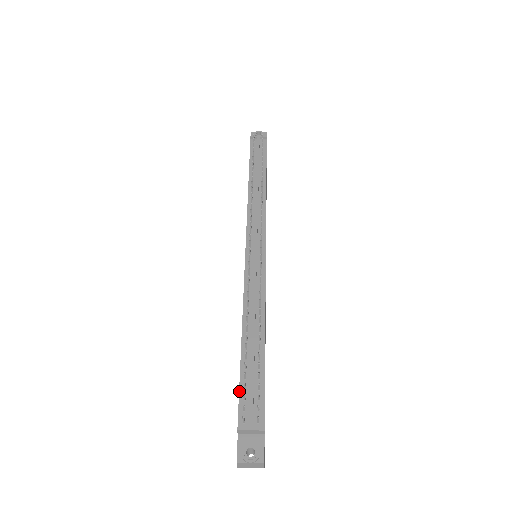
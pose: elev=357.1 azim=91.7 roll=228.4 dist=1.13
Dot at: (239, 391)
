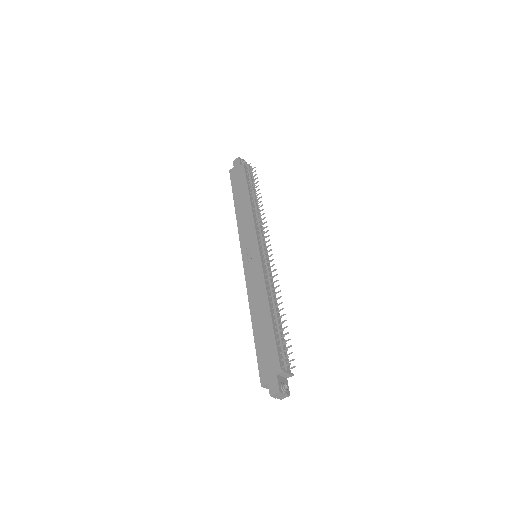
Dot at: (277, 347)
